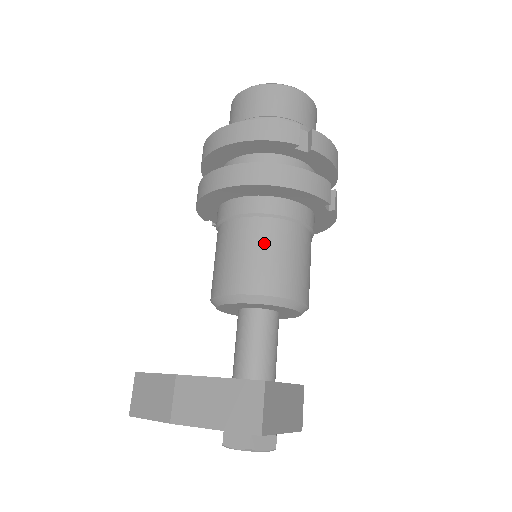
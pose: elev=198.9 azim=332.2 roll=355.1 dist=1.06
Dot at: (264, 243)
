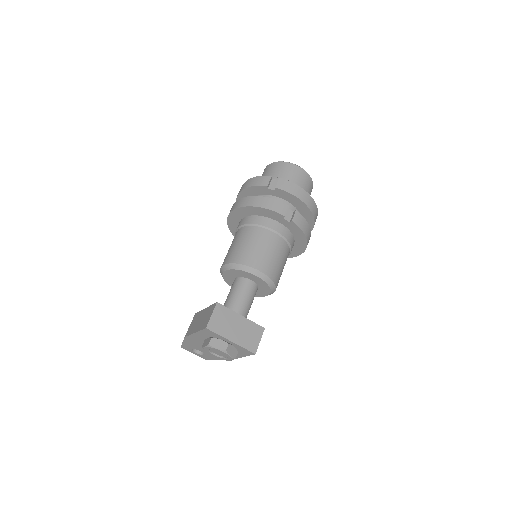
Dot at: (242, 238)
